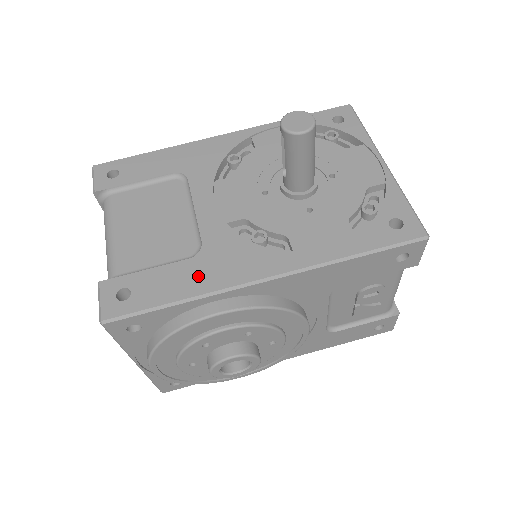
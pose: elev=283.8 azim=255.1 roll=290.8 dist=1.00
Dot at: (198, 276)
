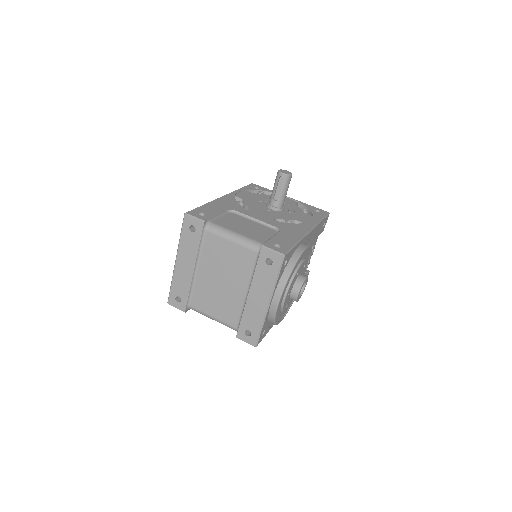
Dot at: (291, 235)
